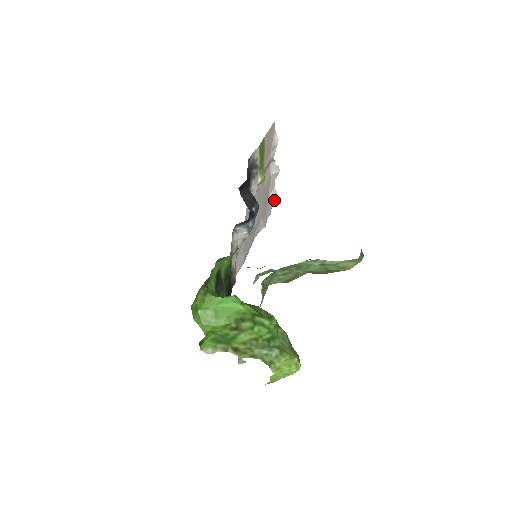
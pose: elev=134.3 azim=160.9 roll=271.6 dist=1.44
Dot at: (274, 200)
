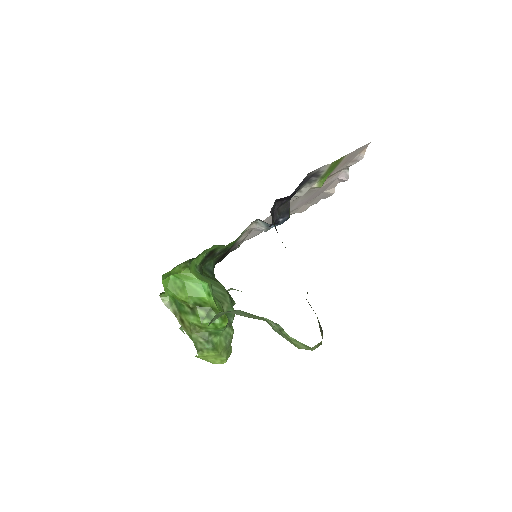
Dot at: (328, 196)
